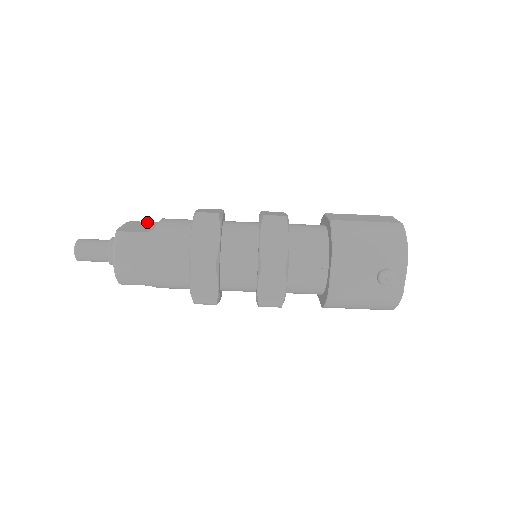
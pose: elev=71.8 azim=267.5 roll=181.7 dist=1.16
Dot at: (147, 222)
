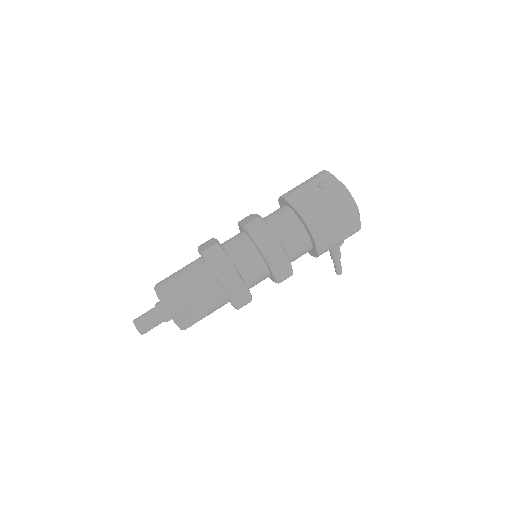
Dot at: occluded
